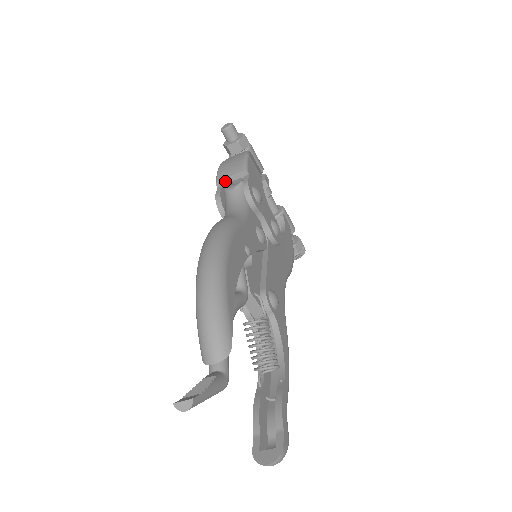
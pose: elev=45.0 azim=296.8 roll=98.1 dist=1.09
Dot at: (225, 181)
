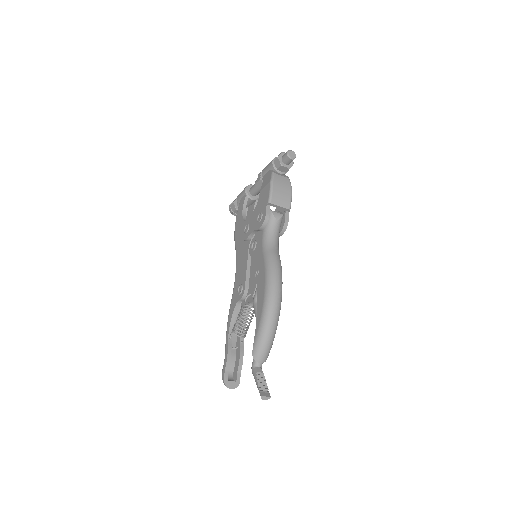
Dot at: (275, 206)
